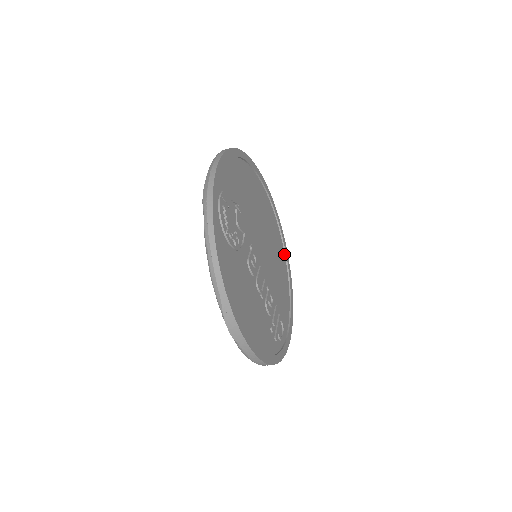
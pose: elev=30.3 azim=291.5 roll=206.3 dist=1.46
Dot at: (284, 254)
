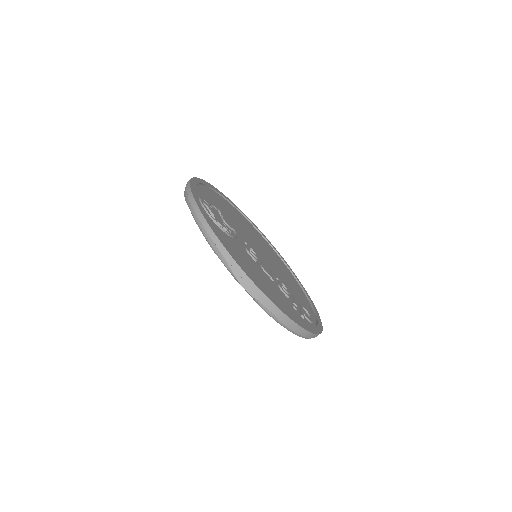
Dot at: (289, 270)
